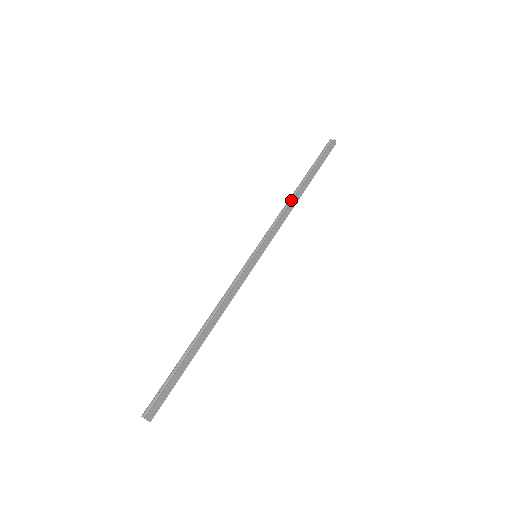
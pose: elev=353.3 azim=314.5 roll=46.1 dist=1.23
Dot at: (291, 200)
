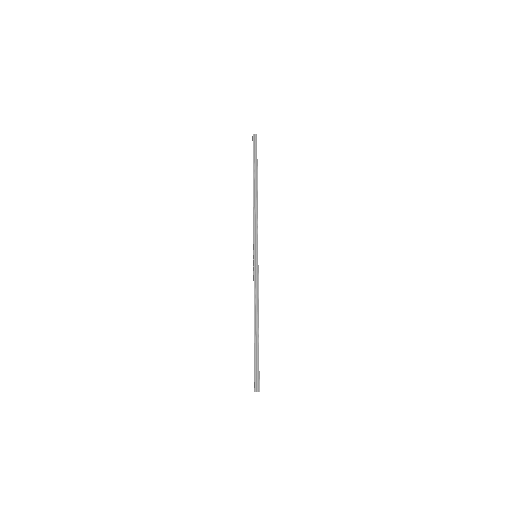
Dot at: (255, 201)
